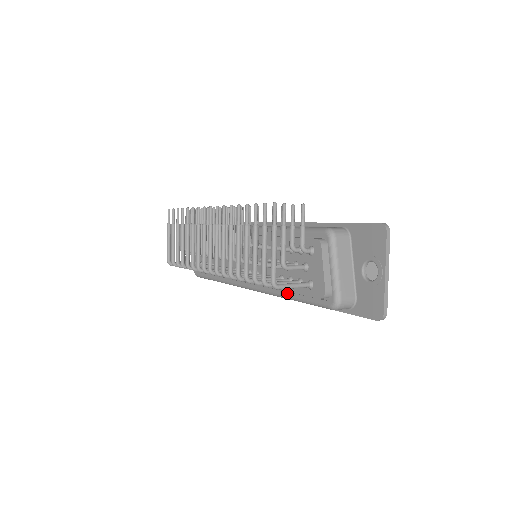
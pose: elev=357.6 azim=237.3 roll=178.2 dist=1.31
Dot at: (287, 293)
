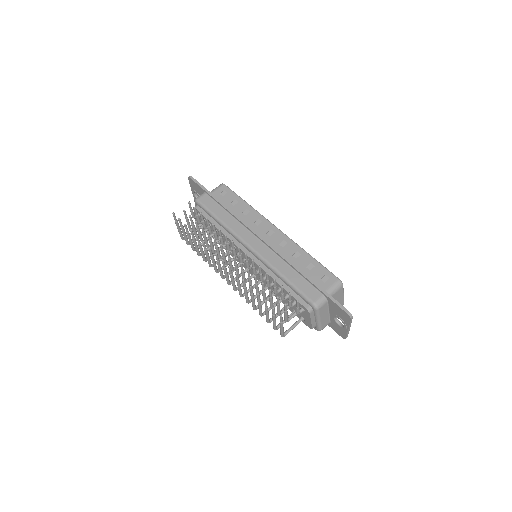
Dot at: occluded
